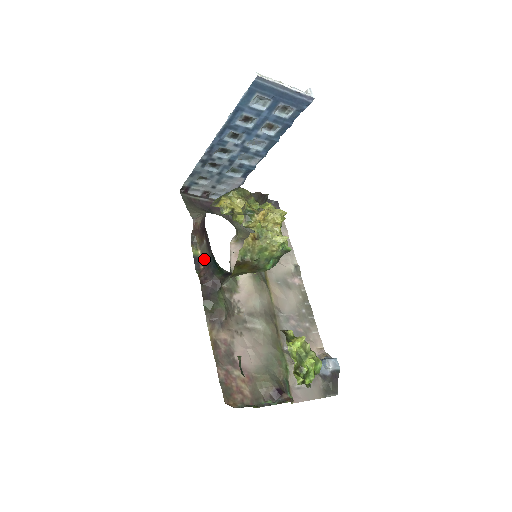
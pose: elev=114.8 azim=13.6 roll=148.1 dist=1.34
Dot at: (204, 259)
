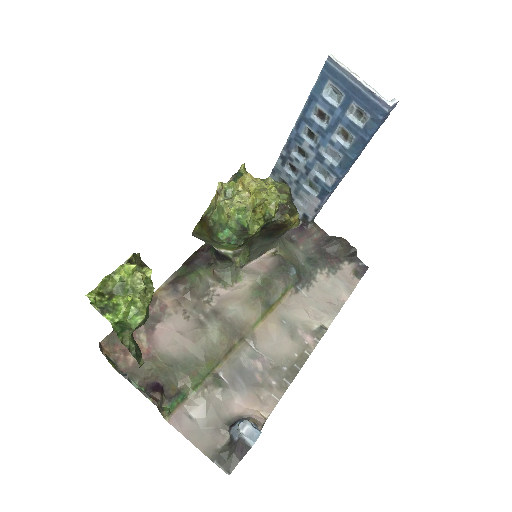
Dot at: occluded
